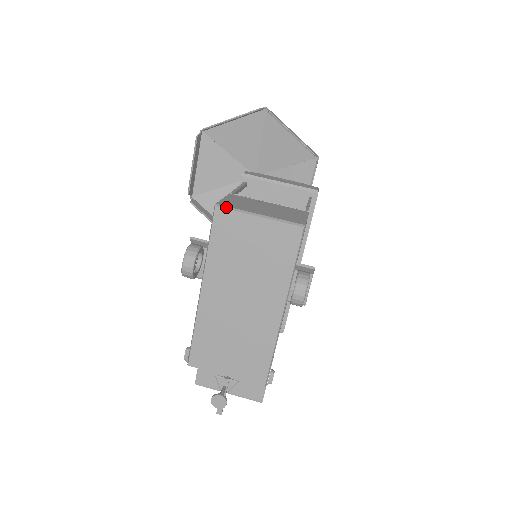
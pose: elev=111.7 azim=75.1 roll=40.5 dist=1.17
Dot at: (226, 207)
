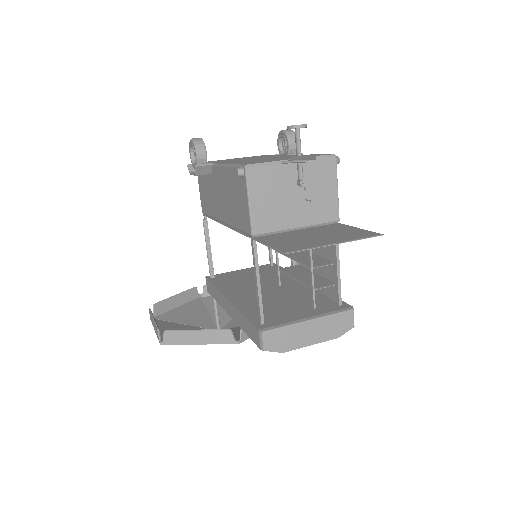
Dot at: occluded
